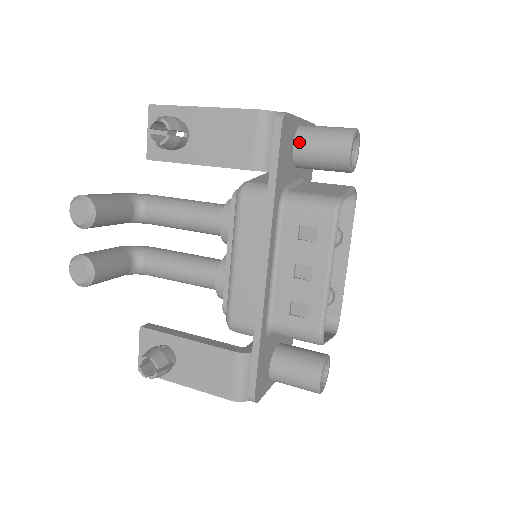
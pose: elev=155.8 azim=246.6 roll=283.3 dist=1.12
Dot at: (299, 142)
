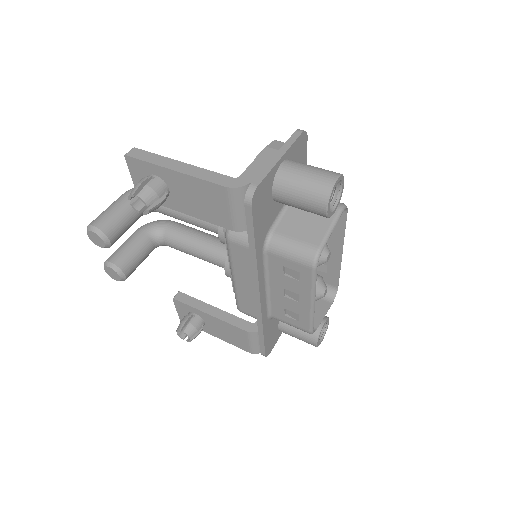
Dot at: (277, 192)
